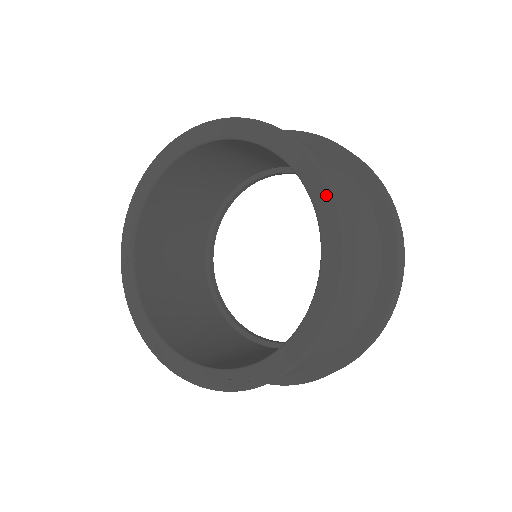
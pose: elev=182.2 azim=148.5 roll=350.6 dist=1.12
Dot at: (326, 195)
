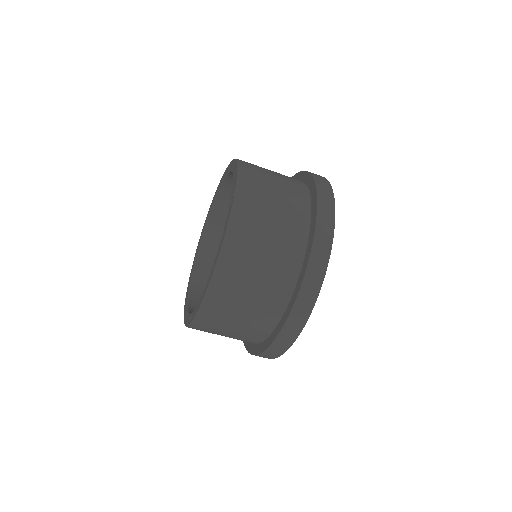
Dot at: (217, 188)
